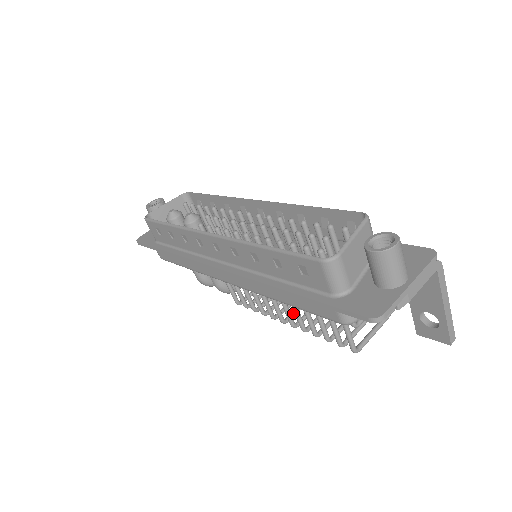
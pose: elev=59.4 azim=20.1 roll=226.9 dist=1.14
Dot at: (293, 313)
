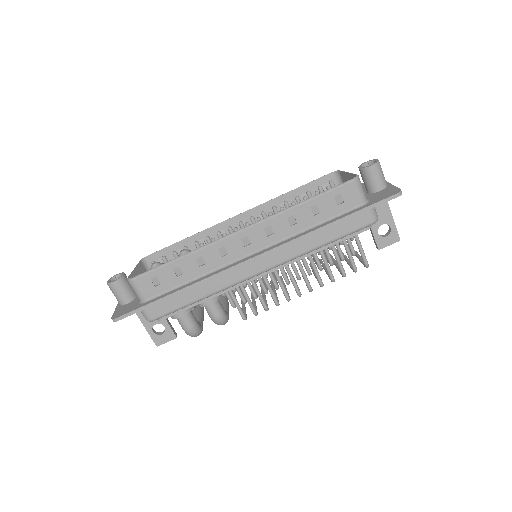
Dot at: occluded
